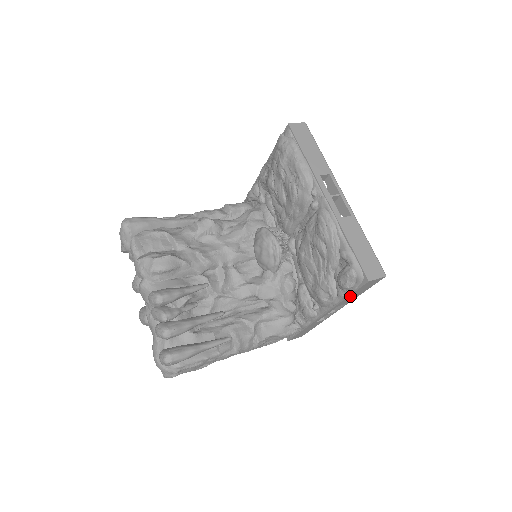
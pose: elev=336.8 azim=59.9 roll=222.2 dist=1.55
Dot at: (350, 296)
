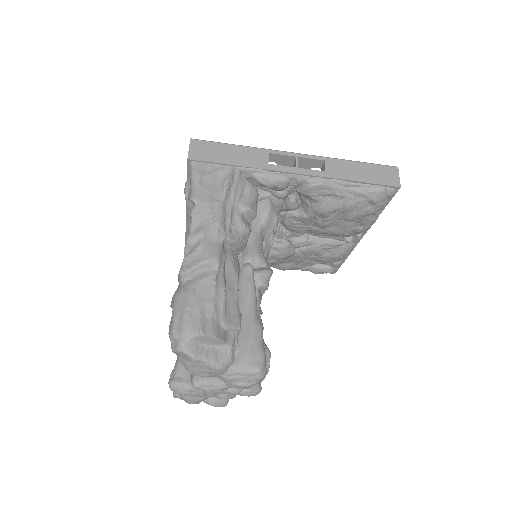
Dot at: occluded
